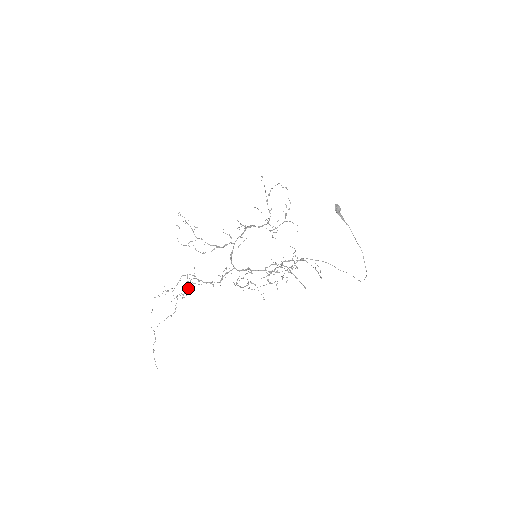
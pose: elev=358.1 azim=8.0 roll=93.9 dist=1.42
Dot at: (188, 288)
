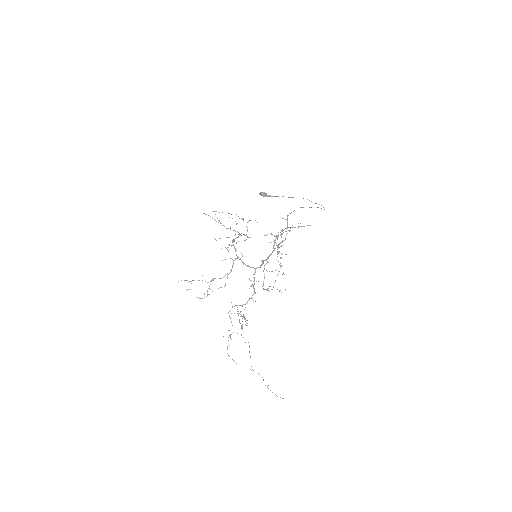
Dot at: (242, 316)
